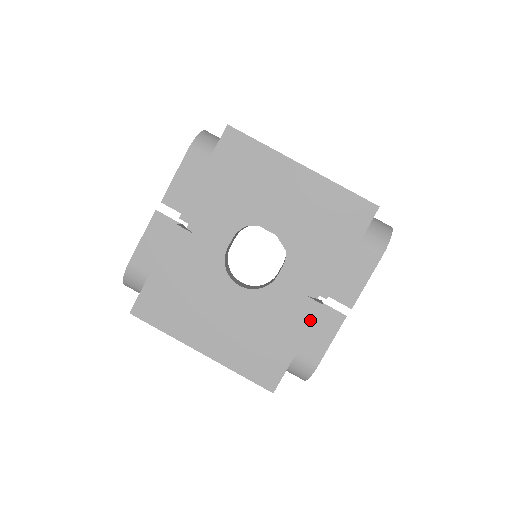
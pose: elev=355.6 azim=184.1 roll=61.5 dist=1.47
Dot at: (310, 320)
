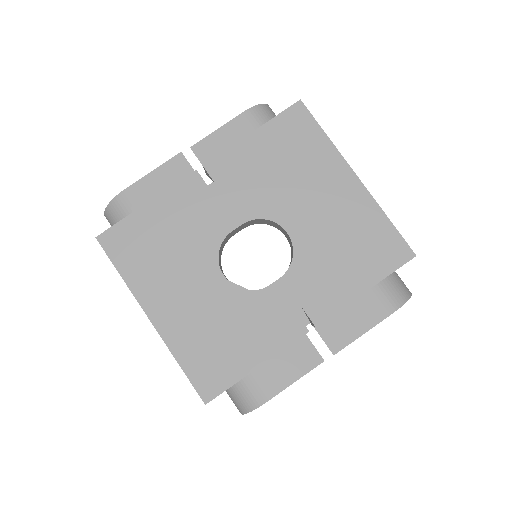
Dot at: (287, 341)
